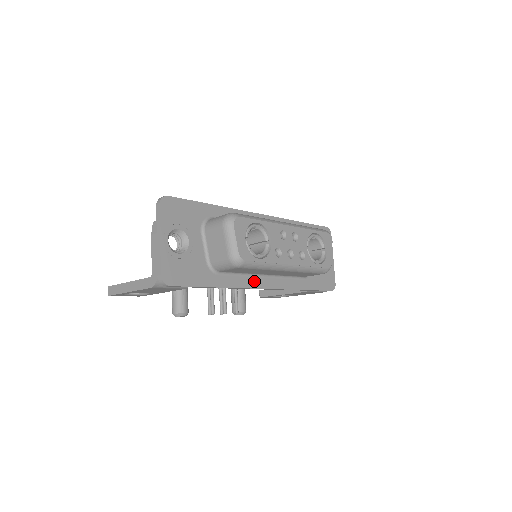
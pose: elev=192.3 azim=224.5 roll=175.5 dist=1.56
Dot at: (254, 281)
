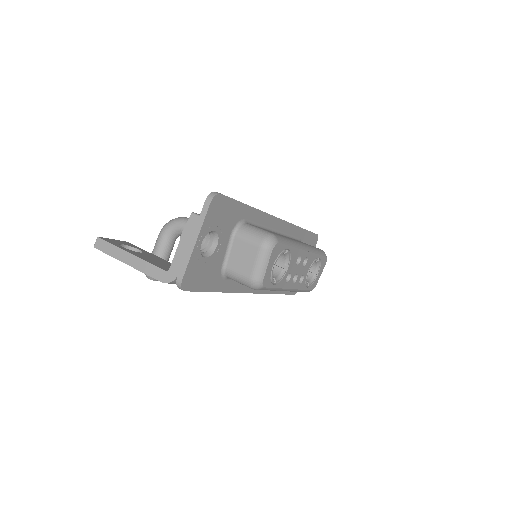
Dot at: occluded
